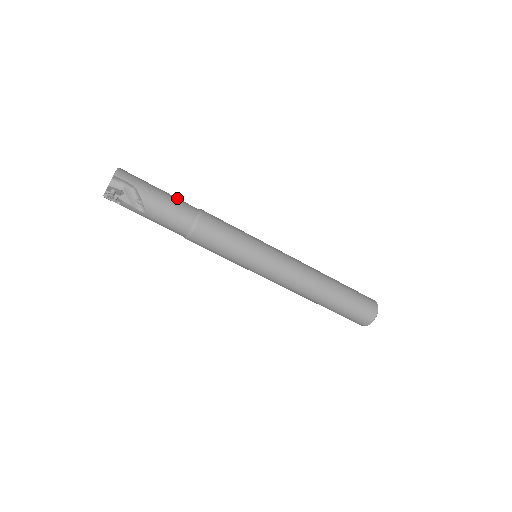
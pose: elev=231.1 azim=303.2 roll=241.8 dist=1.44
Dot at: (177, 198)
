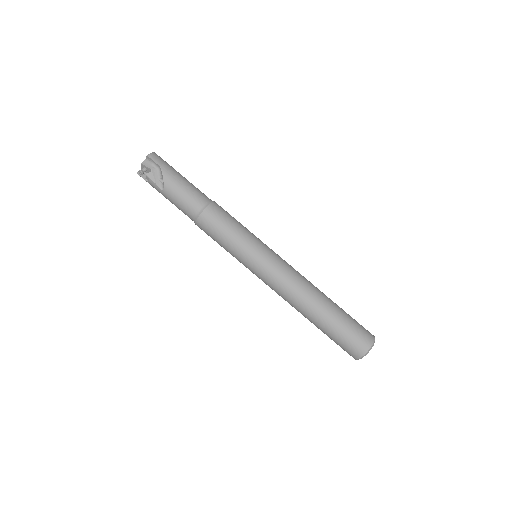
Dot at: occluded
